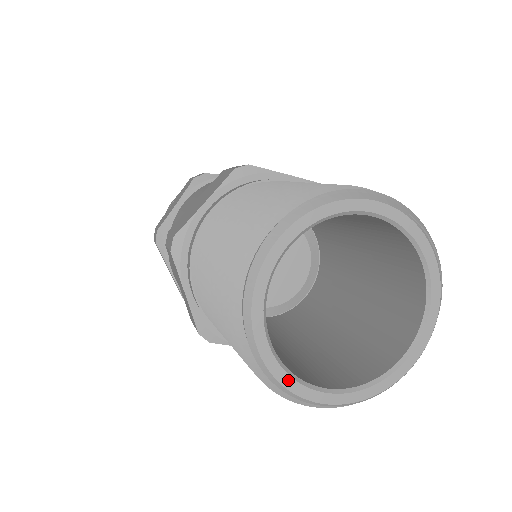
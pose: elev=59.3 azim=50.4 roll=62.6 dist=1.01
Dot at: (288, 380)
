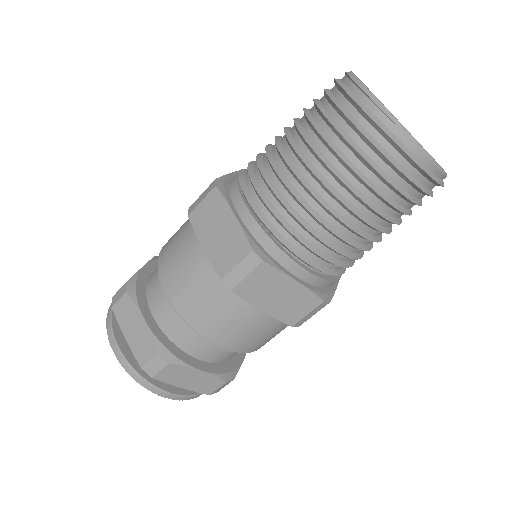
Dot at: (399, 123)
